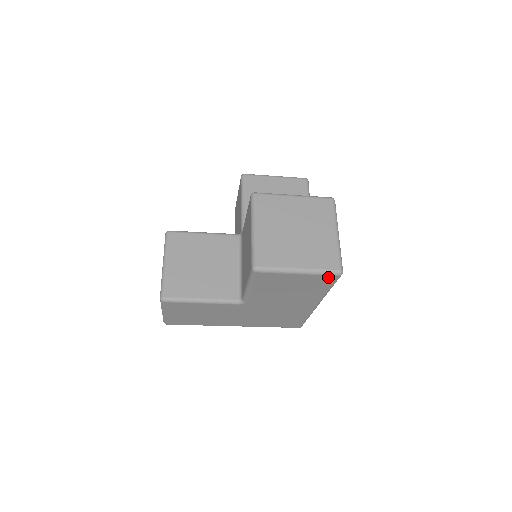
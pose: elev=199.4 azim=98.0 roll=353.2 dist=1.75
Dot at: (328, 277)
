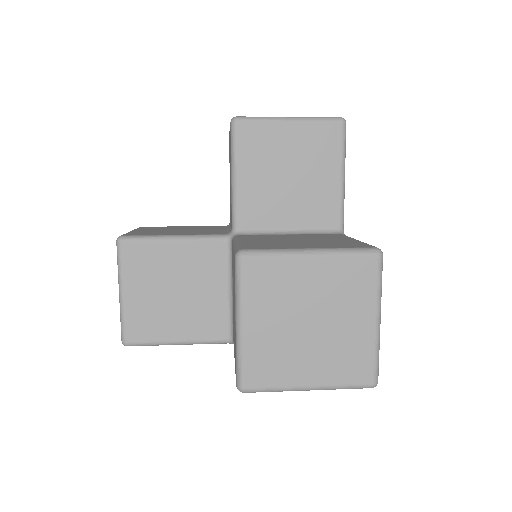
Dot at: occluded
